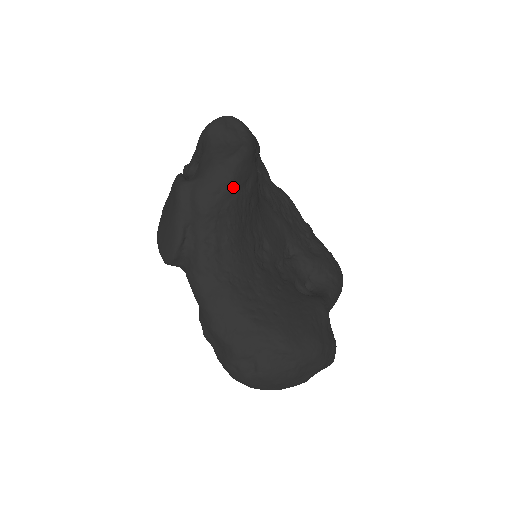
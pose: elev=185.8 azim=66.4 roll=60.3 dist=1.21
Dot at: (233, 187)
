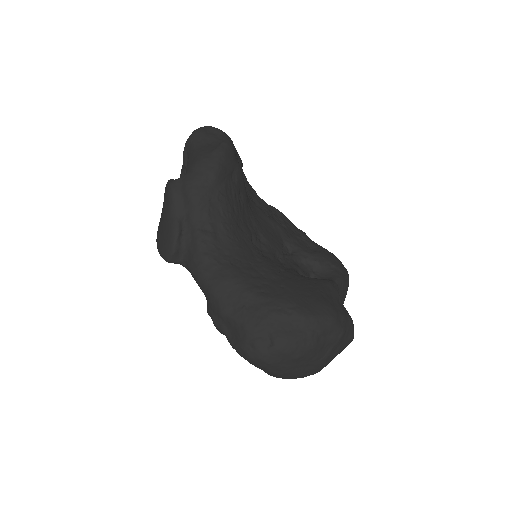
Dot at: (220, 176)
